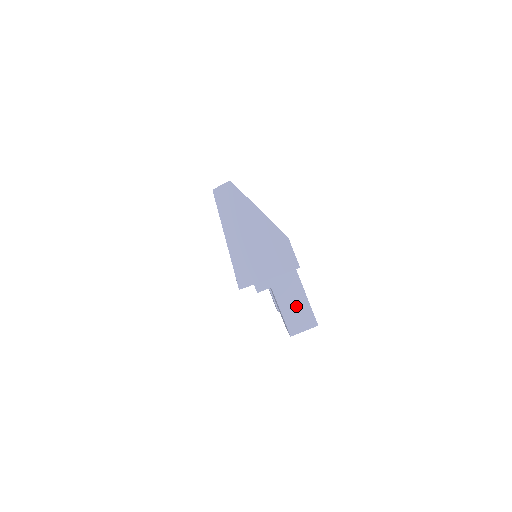
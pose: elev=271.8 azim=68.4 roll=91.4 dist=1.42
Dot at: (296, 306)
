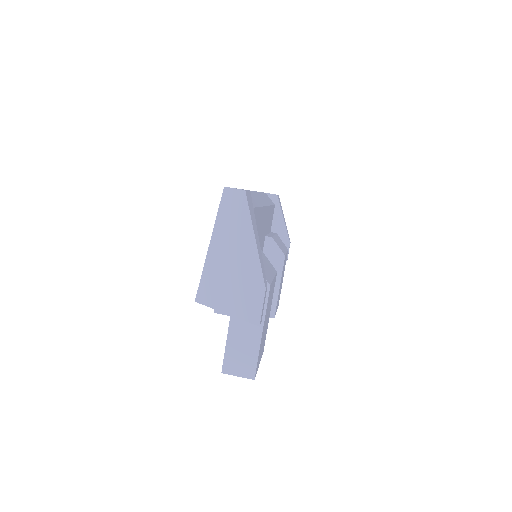
Dot at: (244, 348)
